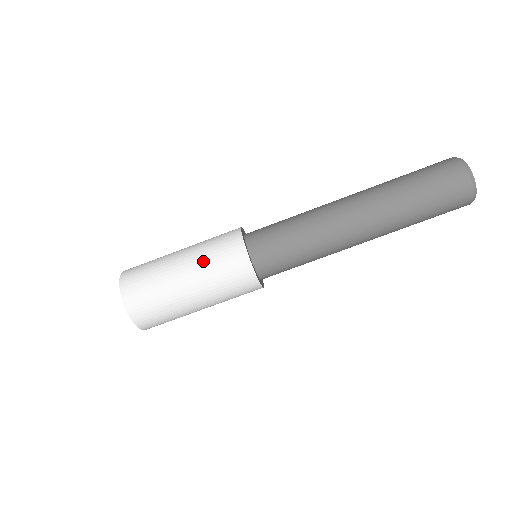
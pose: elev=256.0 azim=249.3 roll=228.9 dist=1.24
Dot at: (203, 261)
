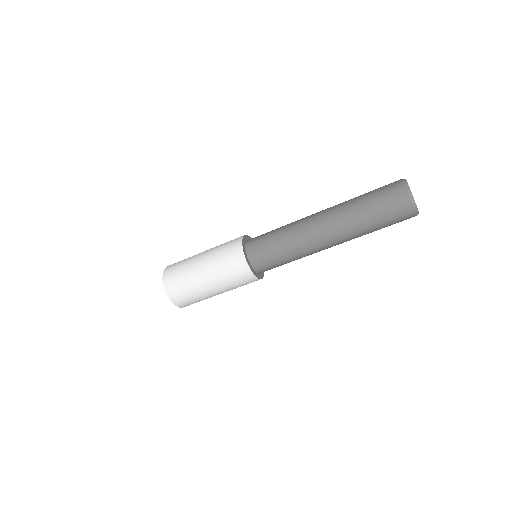
Dot at: (218, 270)
